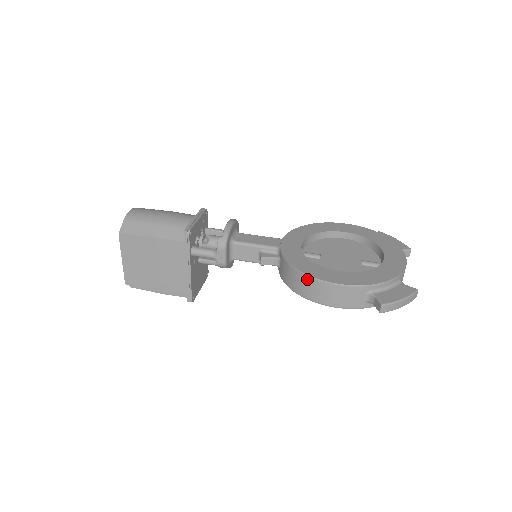
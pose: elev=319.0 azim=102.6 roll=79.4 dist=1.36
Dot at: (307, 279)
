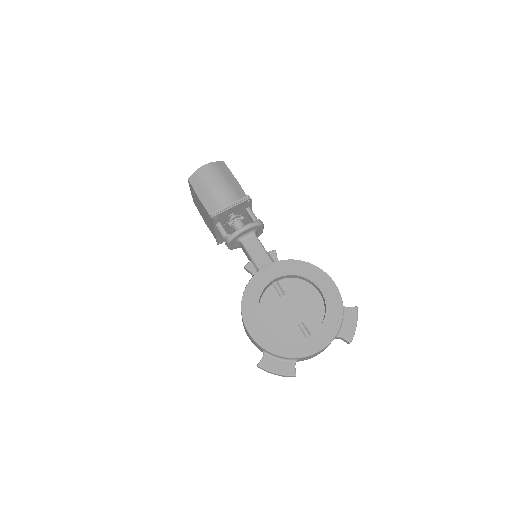
Dot at: (241, 310)
